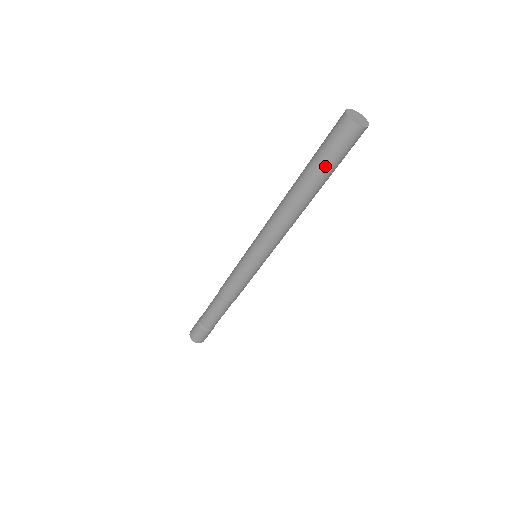
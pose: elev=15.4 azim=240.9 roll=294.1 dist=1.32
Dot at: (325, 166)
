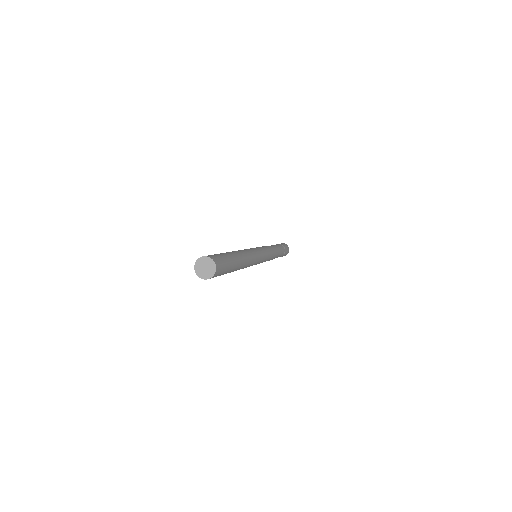
Dot at: occluded
